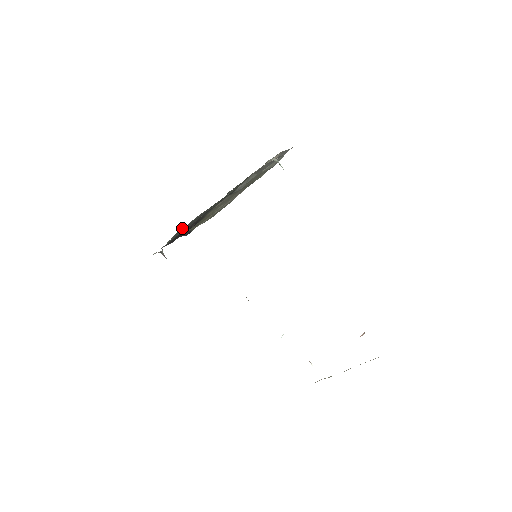
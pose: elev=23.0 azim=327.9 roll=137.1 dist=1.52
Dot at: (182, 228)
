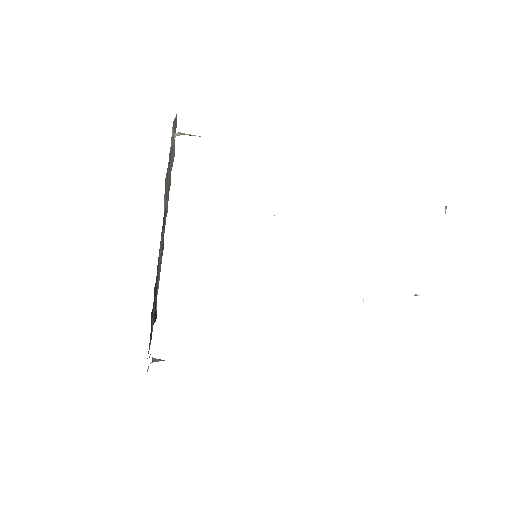
Dot at: (153, 311)
